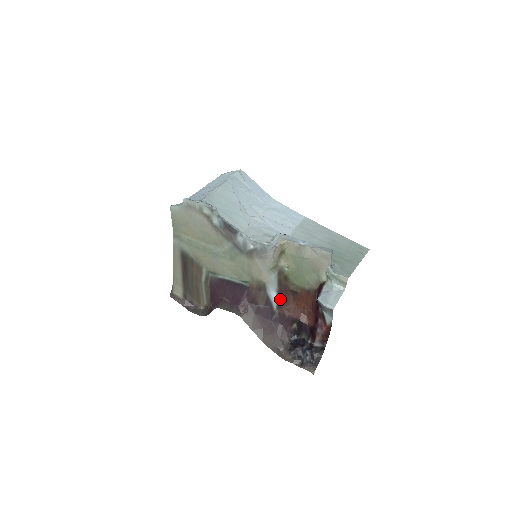
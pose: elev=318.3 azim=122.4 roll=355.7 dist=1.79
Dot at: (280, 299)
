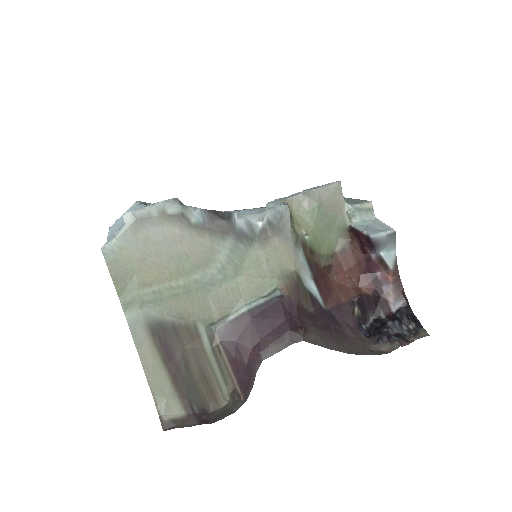
Dot at: (320, 288)
